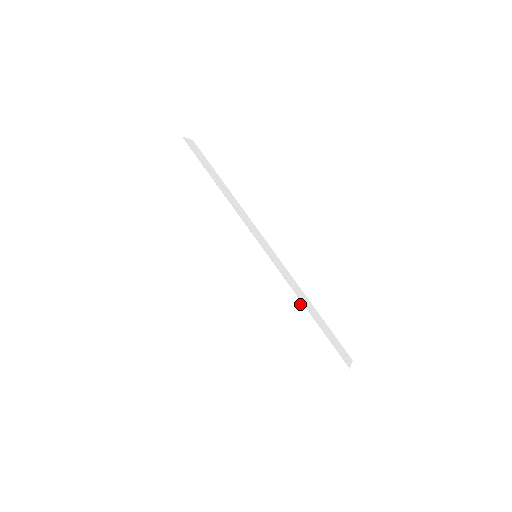
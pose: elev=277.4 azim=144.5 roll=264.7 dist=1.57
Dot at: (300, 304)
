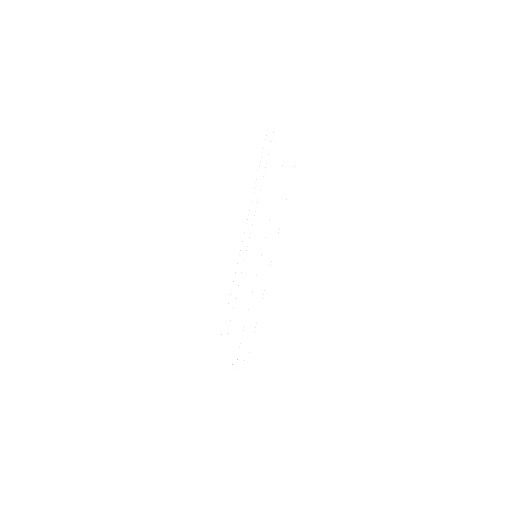
Dot at: (246, 314)
